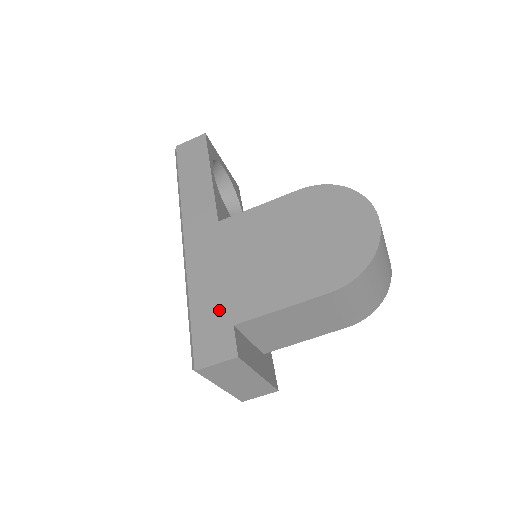
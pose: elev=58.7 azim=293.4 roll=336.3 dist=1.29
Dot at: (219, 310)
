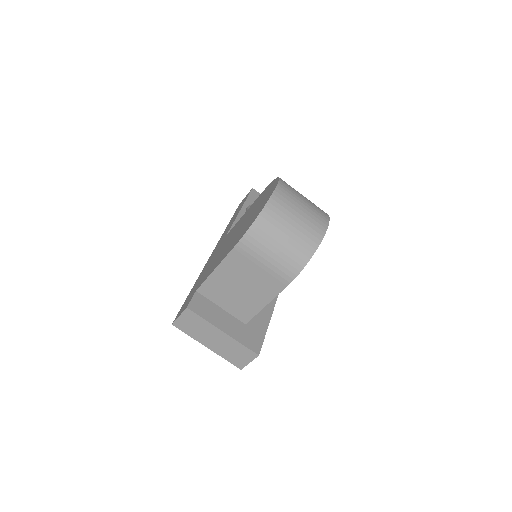
Dot at: (197, 285)
